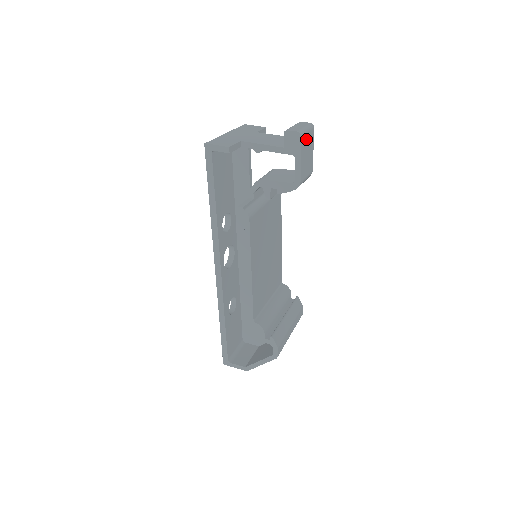
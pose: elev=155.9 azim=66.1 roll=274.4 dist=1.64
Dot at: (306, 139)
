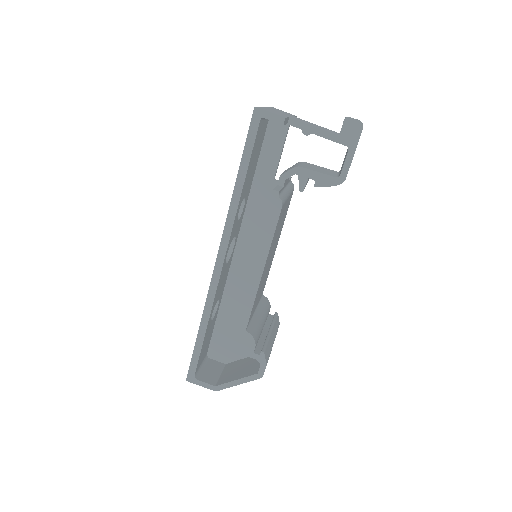
Dot at: occluded
